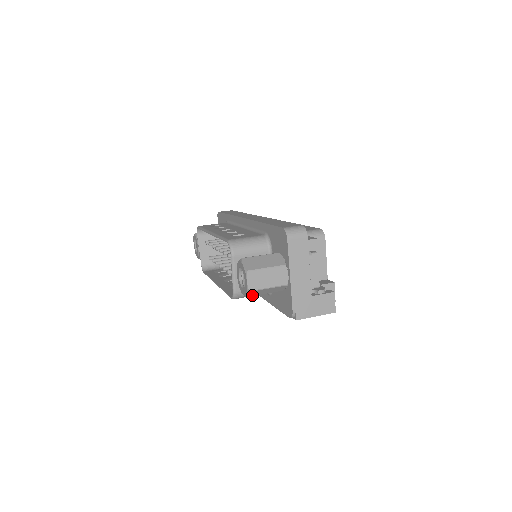
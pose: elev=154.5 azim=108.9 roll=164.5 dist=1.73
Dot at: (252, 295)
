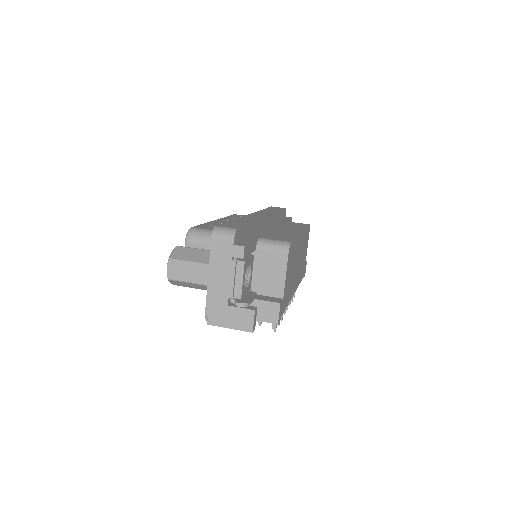
Dot at: (180, 285)
